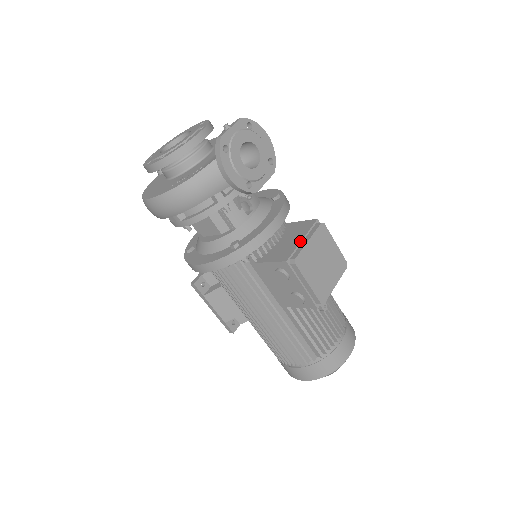
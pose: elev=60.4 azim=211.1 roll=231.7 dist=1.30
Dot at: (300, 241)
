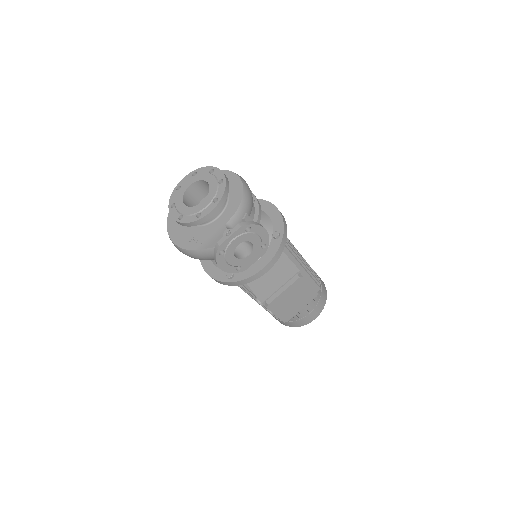
Dot at: (278, 288)
